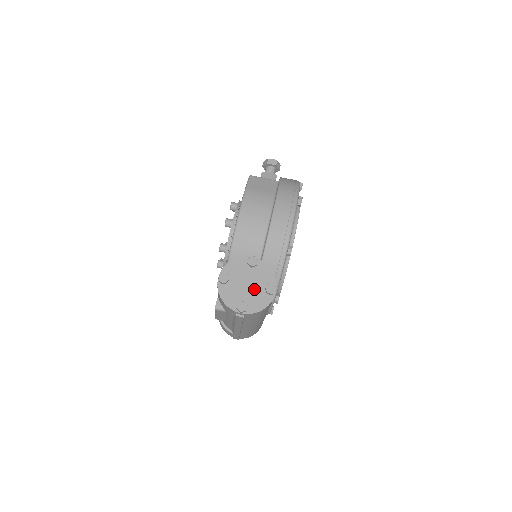
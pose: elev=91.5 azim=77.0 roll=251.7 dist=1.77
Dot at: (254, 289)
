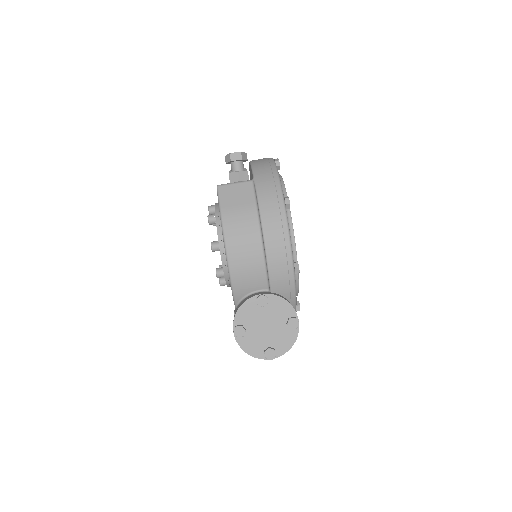
Dot at: (275, 329)
